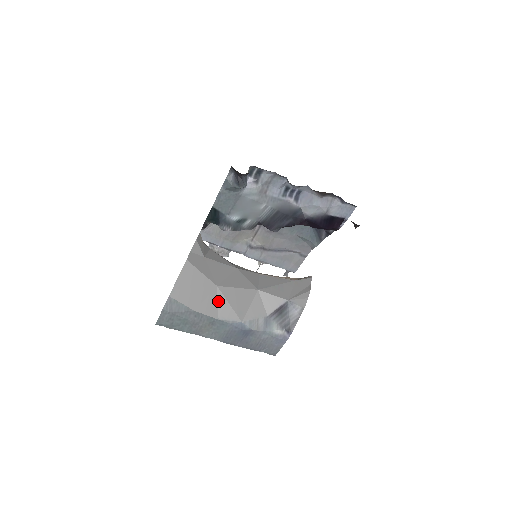
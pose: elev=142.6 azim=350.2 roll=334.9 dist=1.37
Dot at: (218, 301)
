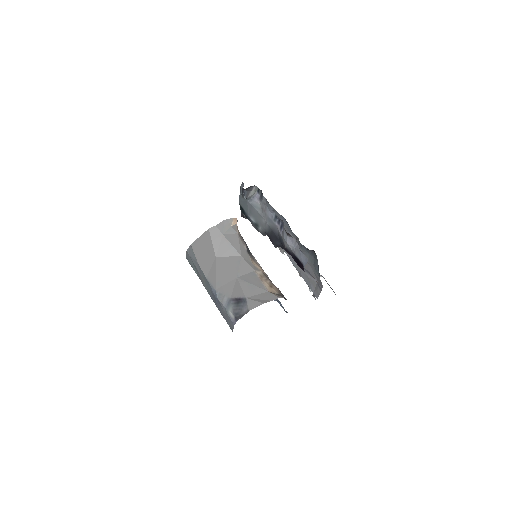
Dot at: (212, 267)
